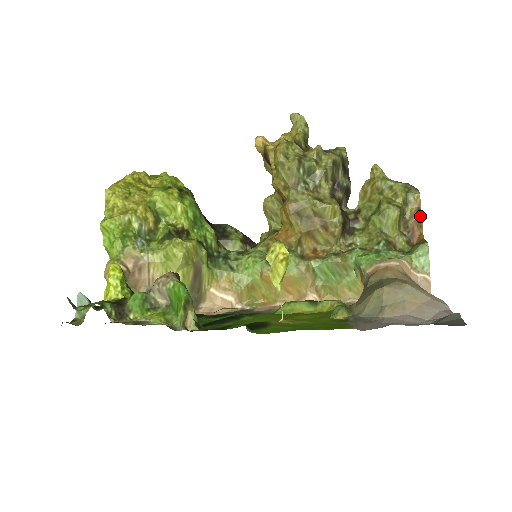
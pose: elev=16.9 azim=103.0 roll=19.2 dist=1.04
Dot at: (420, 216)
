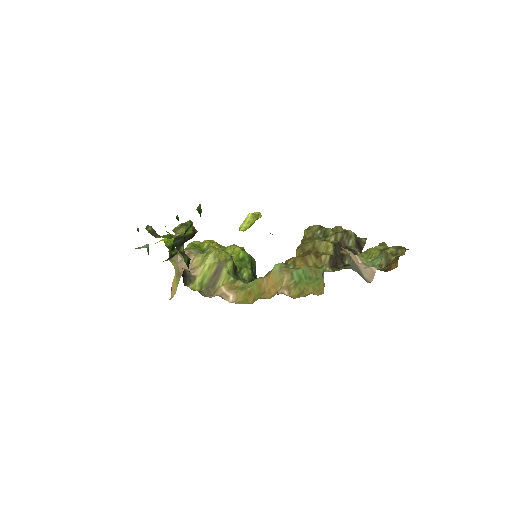
Dot at: (399, 256)
